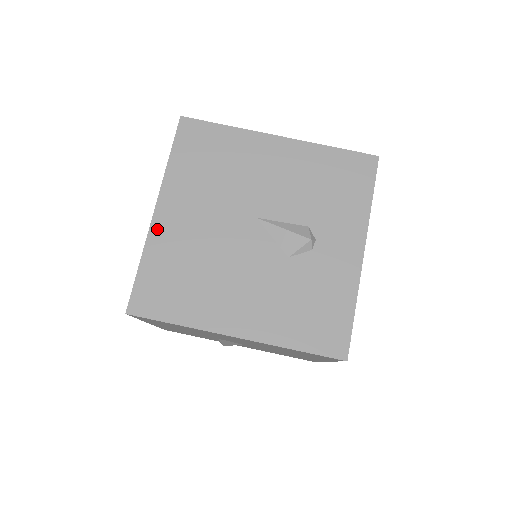
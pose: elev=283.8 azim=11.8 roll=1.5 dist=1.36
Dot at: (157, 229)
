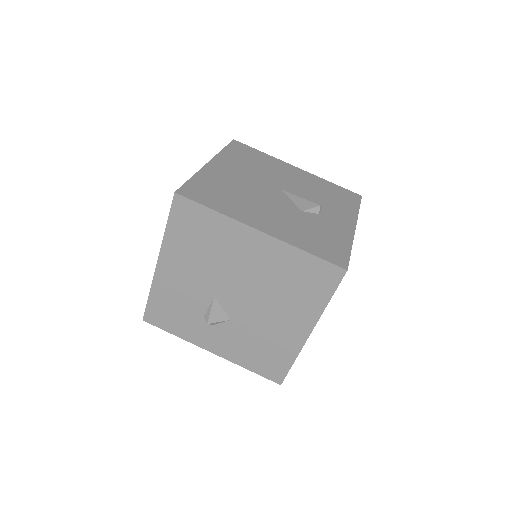
Dot at: (208, 169)
